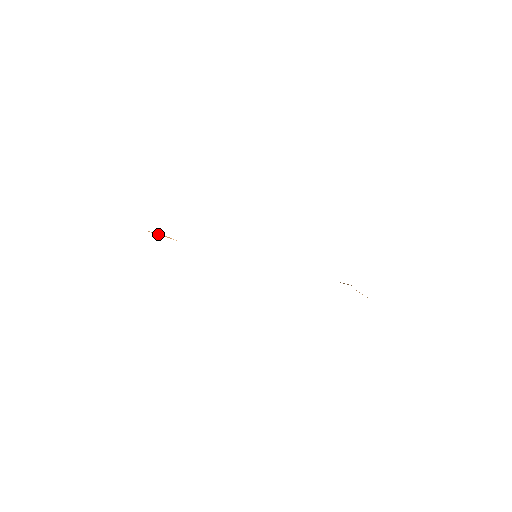
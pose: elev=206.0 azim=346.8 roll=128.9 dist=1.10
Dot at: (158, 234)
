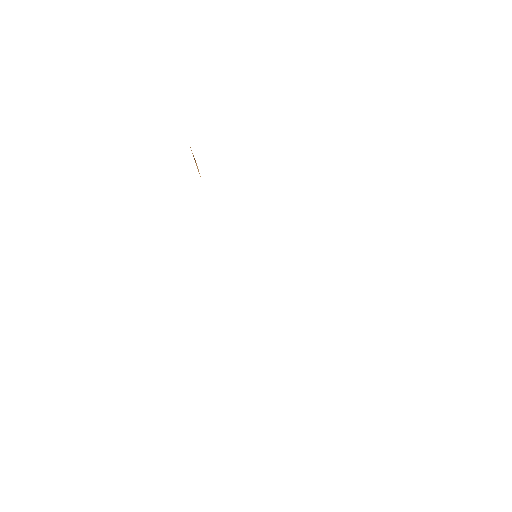
Dot at: (195, 160)
